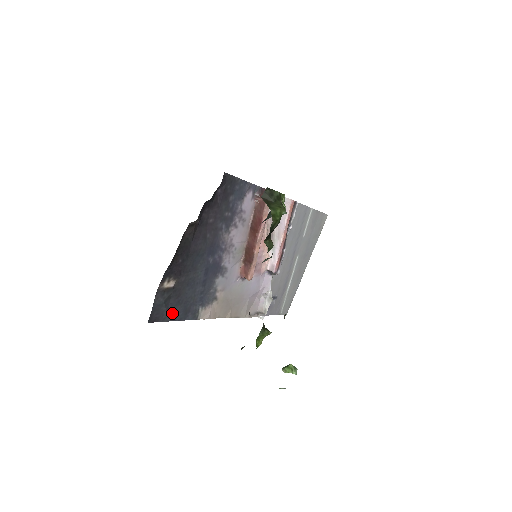
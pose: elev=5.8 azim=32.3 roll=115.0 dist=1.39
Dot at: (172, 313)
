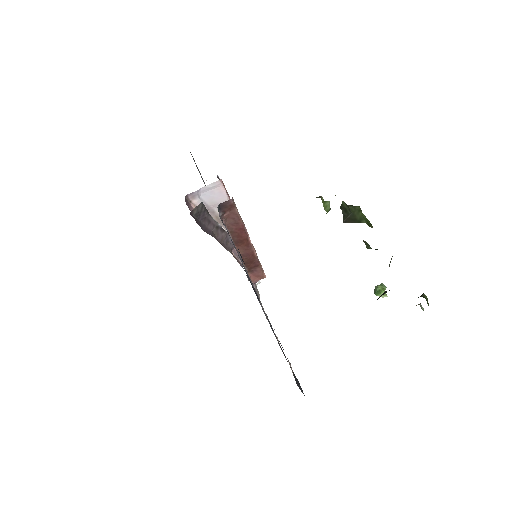
Dot at: occluded
